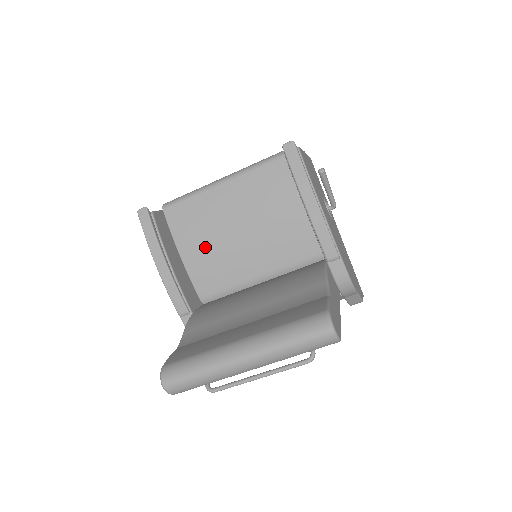
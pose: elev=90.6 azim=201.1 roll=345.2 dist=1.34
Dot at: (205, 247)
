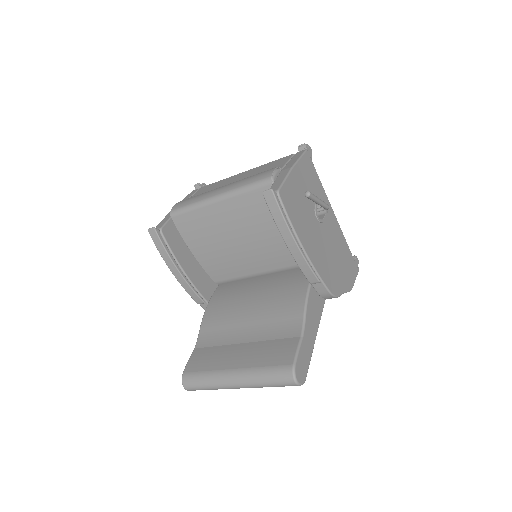
Dot at: (211, 250)
